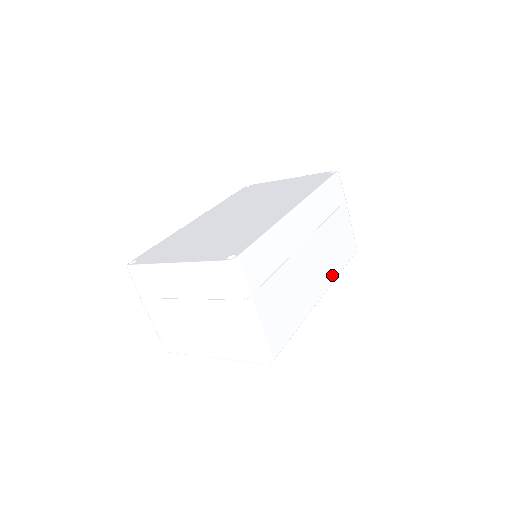
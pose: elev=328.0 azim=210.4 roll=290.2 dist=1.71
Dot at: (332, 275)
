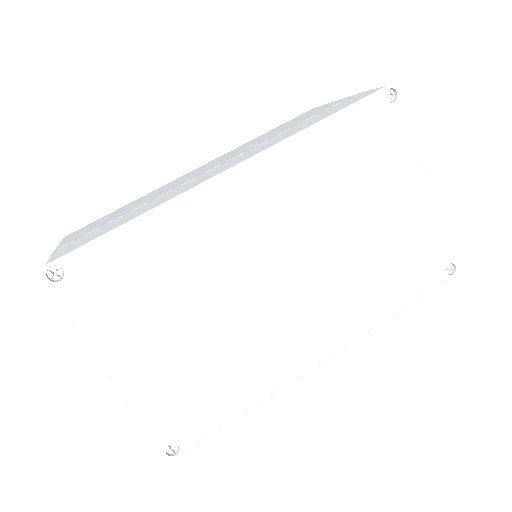
Dot at: occluded
